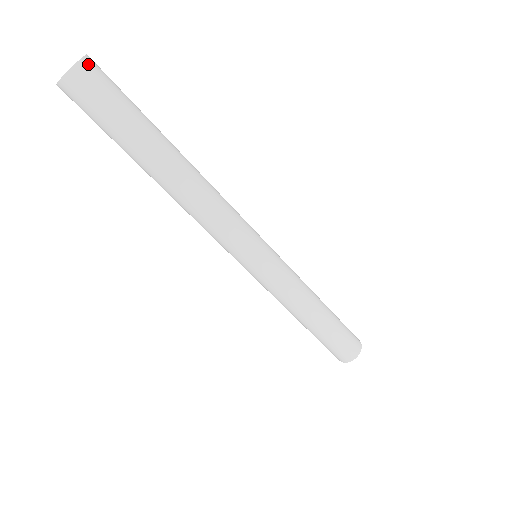
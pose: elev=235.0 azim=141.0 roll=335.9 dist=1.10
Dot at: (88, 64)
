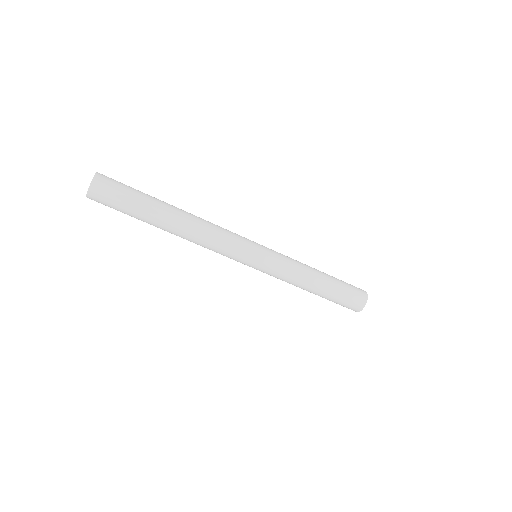
Dot at: (93, 190)
